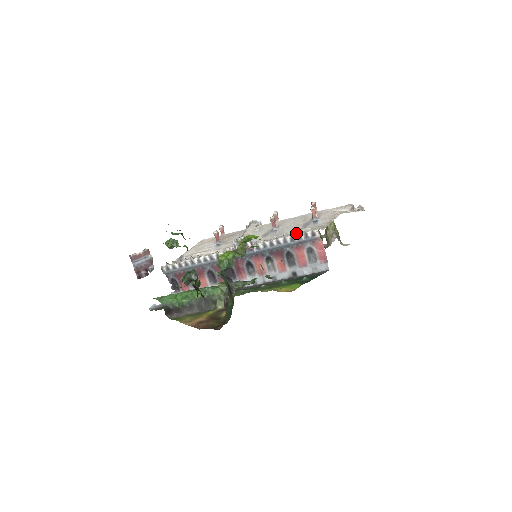
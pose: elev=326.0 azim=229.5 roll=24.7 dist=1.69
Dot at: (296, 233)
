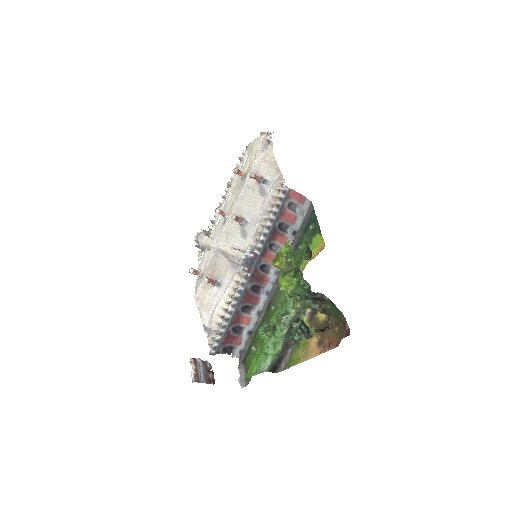
Dot at: (267, 206)
